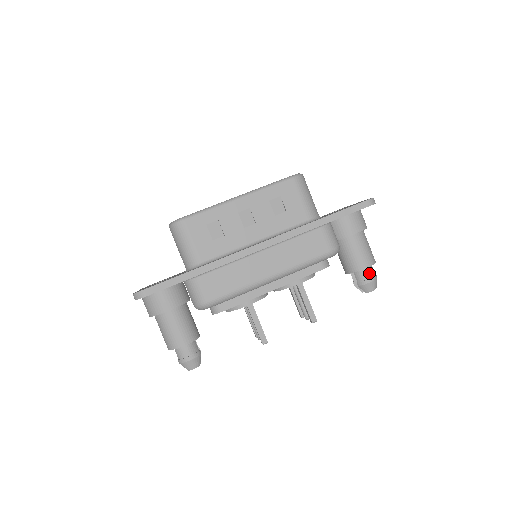
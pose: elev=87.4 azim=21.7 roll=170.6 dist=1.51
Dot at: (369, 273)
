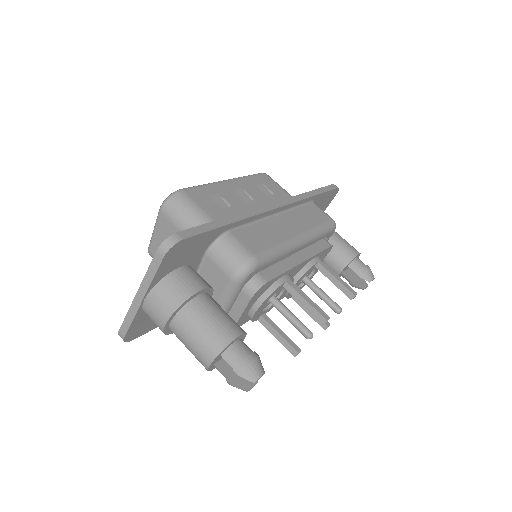
Dot at: (362, 262)
